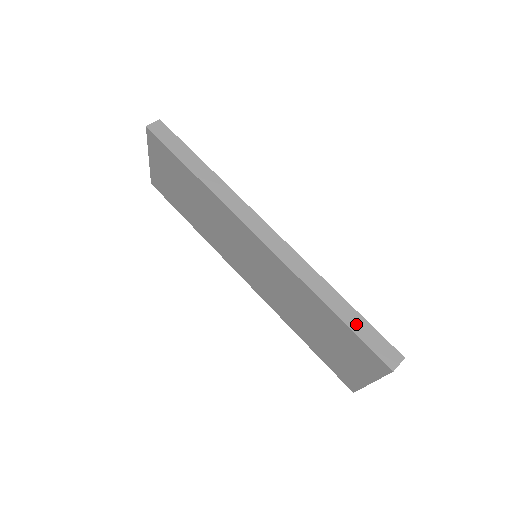
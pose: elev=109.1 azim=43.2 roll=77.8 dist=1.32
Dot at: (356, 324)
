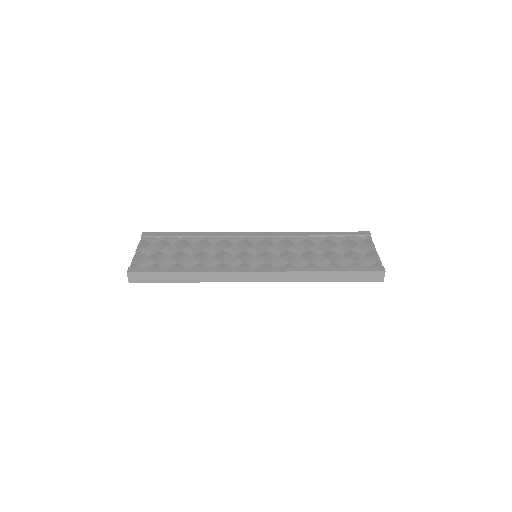
Dot at: (347, 278)
